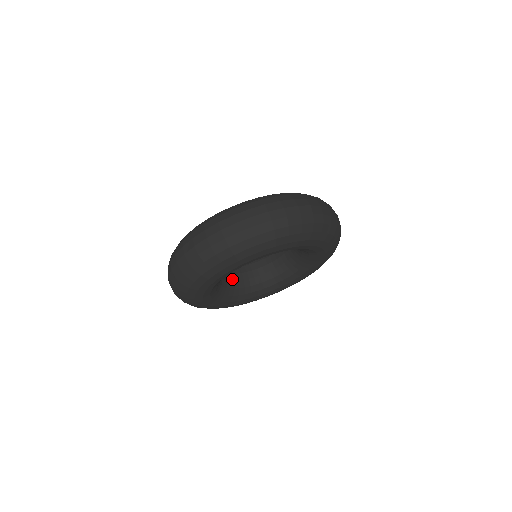
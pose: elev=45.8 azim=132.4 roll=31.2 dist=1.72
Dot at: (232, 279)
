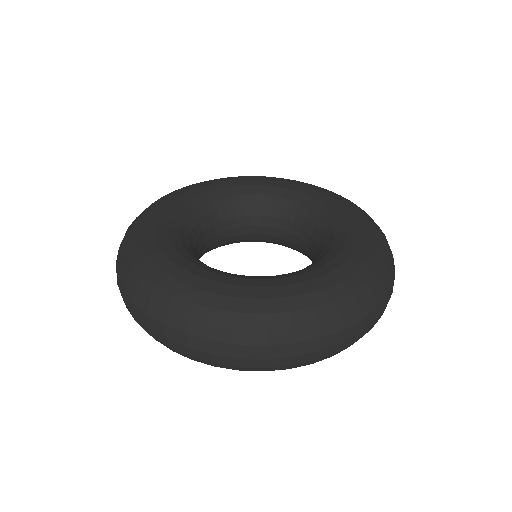
Dot at: occluded
